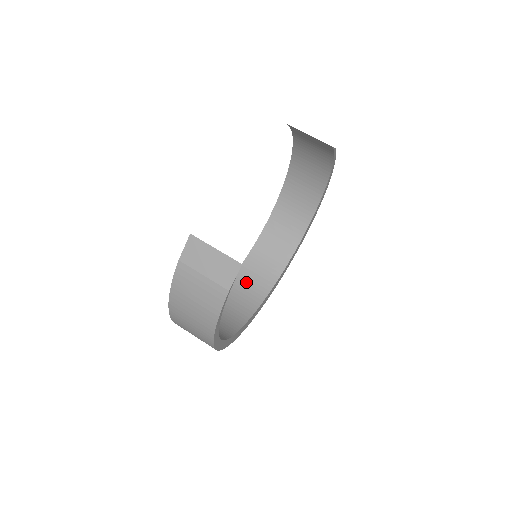
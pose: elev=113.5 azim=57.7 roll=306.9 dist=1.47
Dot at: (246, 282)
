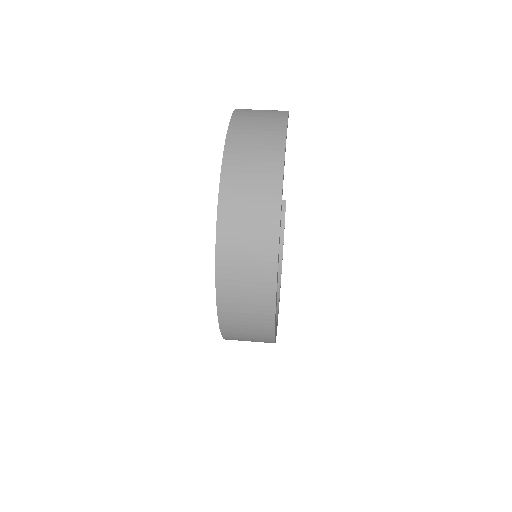
Dot at: occluded
